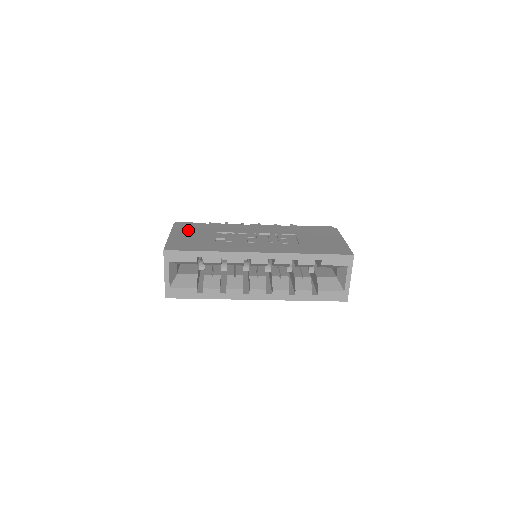
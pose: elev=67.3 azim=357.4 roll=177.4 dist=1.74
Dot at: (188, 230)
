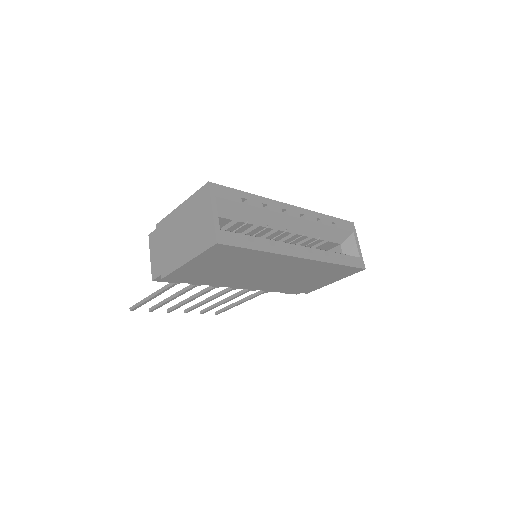
Dot at: occluded
